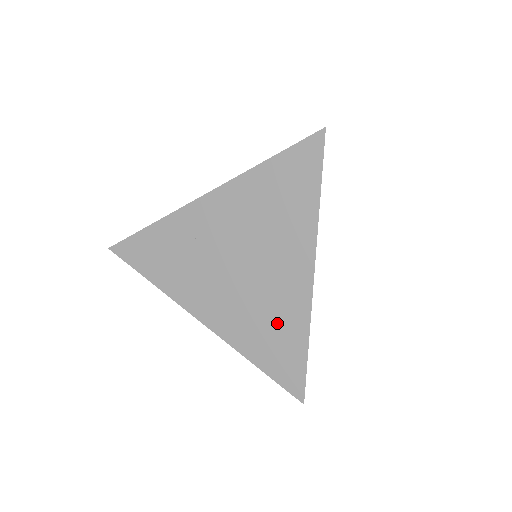
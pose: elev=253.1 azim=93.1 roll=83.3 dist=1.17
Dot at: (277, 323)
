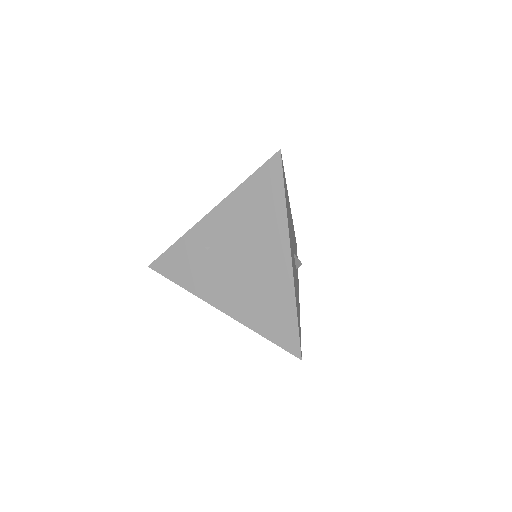
Dot at: (272, 299)
